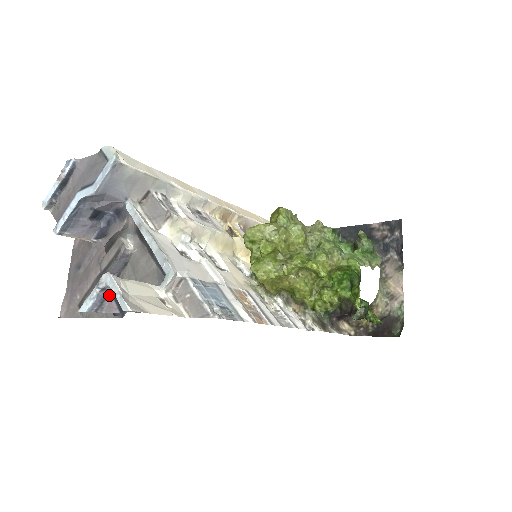
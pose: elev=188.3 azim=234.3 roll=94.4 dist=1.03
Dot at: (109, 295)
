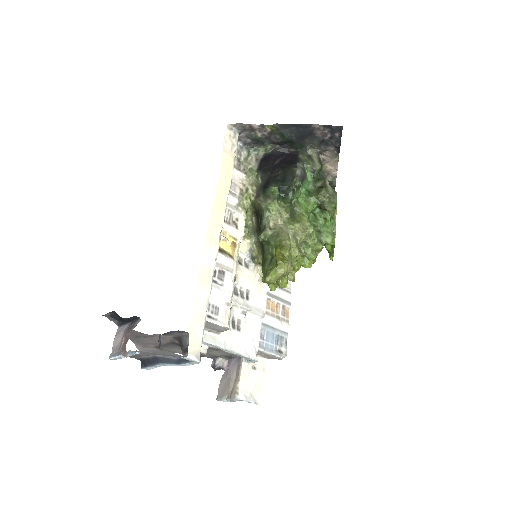
Dot at: occluded
